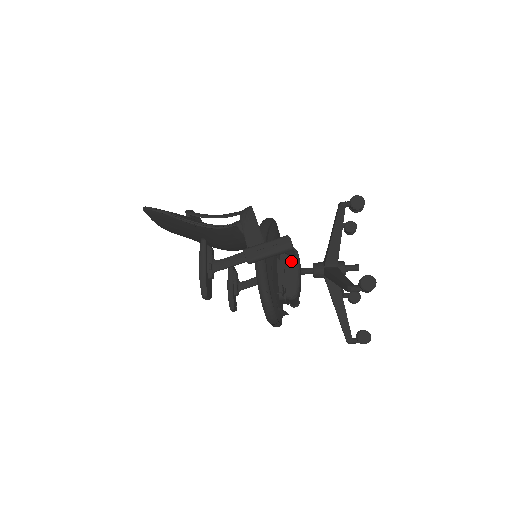
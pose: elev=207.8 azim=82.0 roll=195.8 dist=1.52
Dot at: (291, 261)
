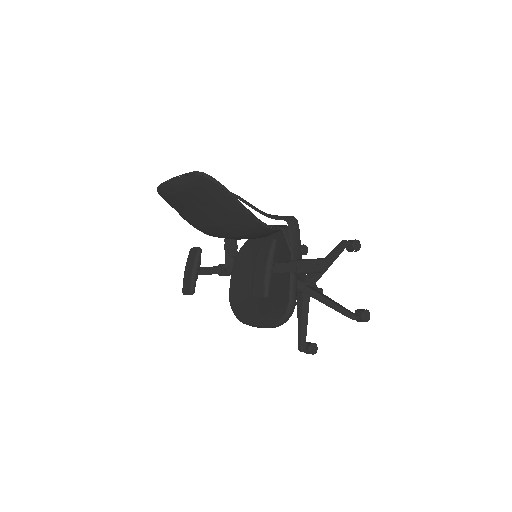
Dot at: occluded
